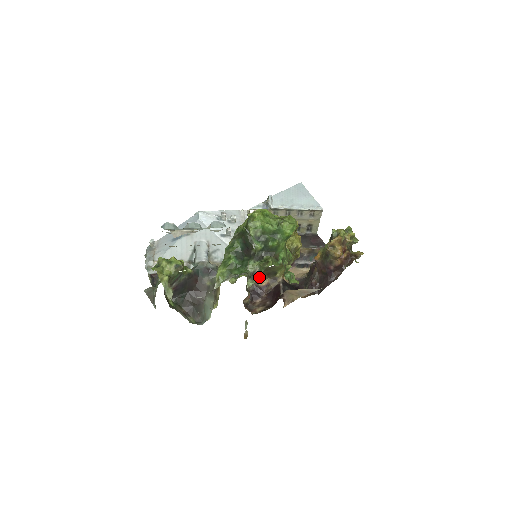
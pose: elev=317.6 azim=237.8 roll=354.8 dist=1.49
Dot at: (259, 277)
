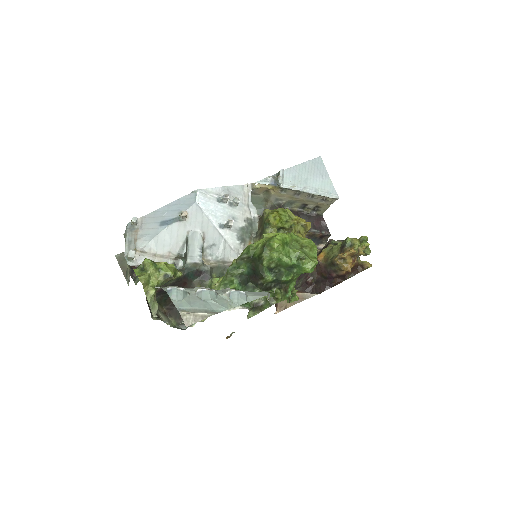
Dot at: occluded
